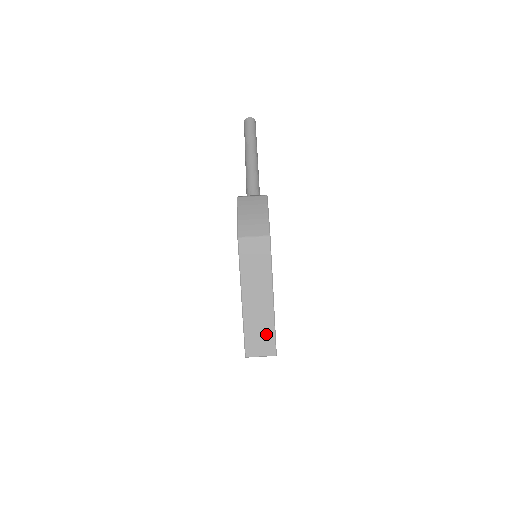
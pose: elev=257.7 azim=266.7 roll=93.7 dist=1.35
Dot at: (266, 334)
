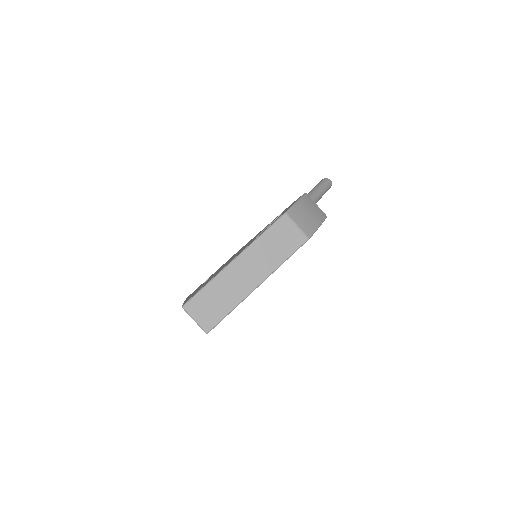
Dot at: (220, 307)
